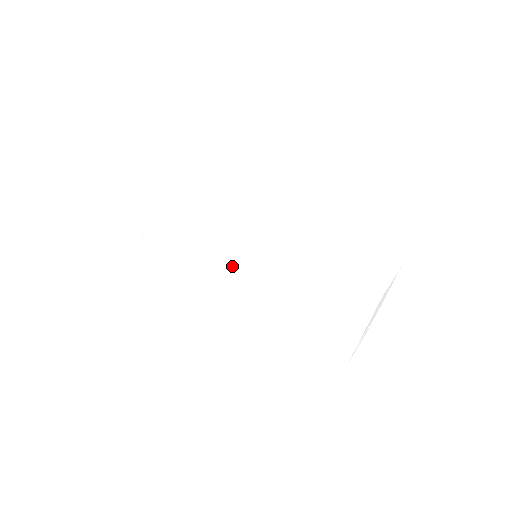
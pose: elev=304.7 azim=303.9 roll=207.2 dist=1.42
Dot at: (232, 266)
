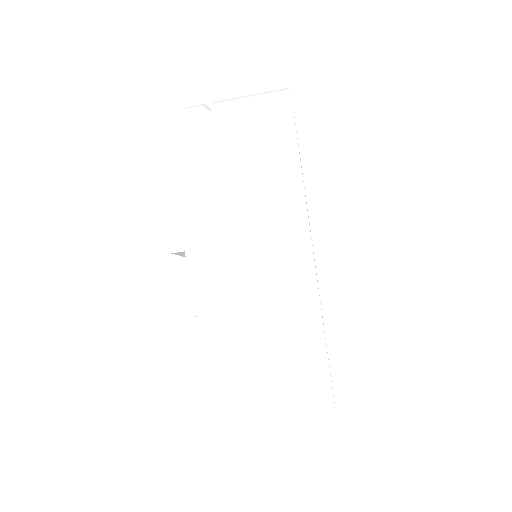
Dot at: (283, 258)
